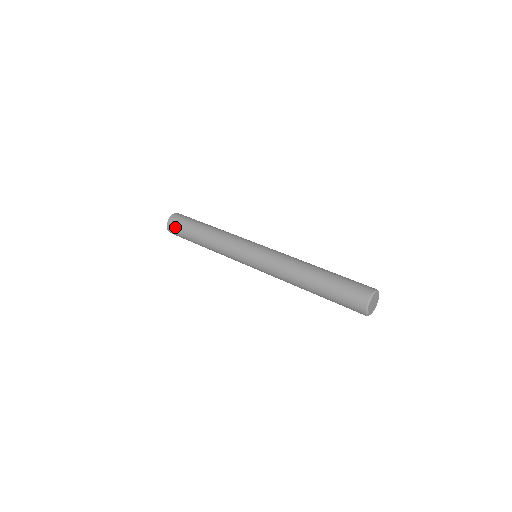
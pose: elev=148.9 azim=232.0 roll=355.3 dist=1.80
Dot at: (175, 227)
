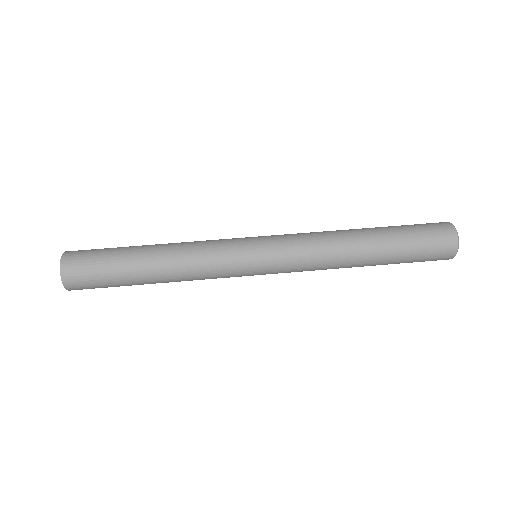
Dot at: (88, 288)
